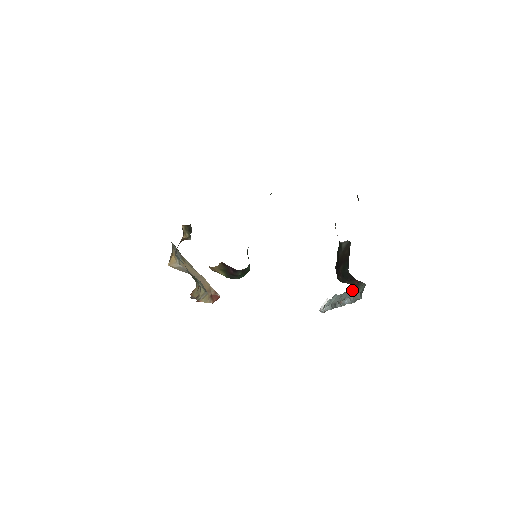
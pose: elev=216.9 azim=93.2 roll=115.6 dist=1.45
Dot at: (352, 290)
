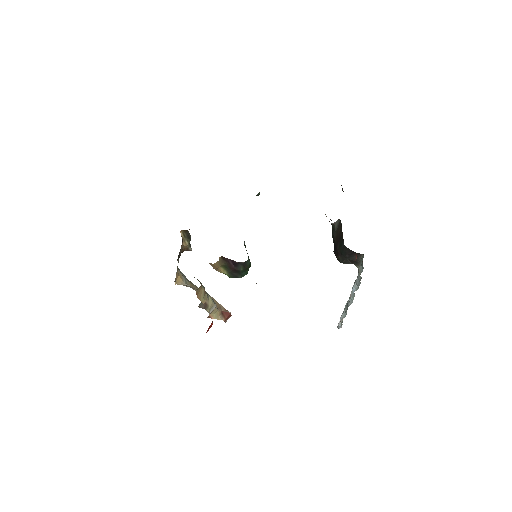
Dot at: occluded
